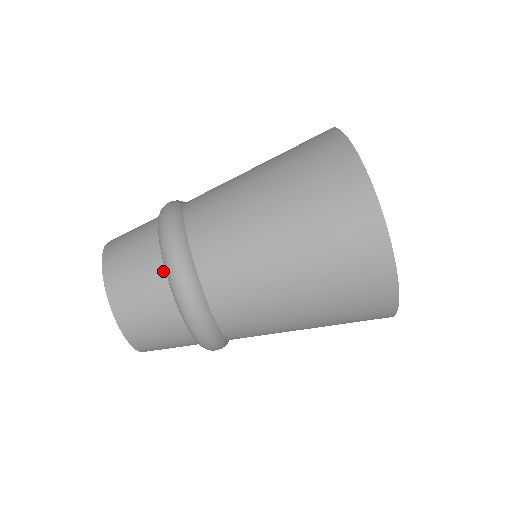
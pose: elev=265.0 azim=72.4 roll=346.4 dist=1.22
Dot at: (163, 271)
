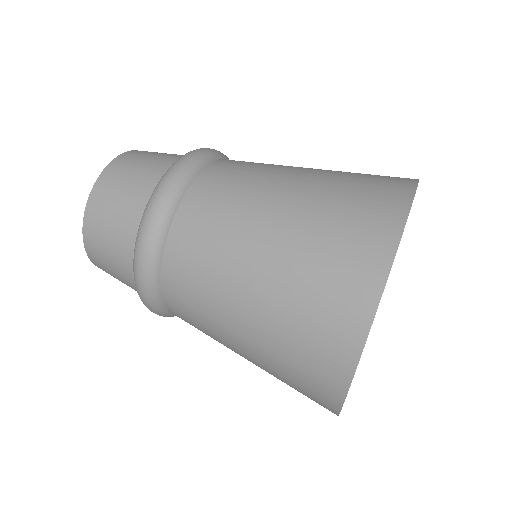
Dot at: occluded
